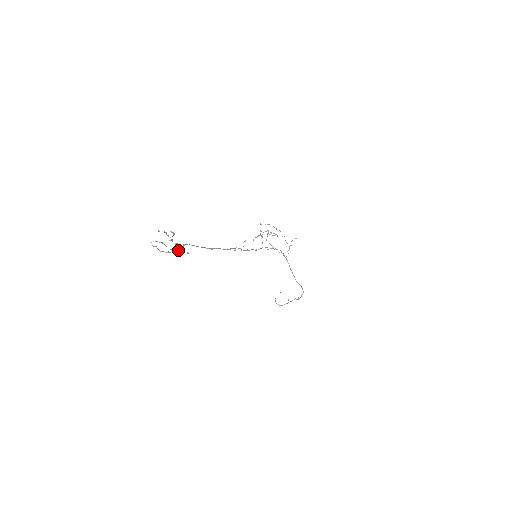
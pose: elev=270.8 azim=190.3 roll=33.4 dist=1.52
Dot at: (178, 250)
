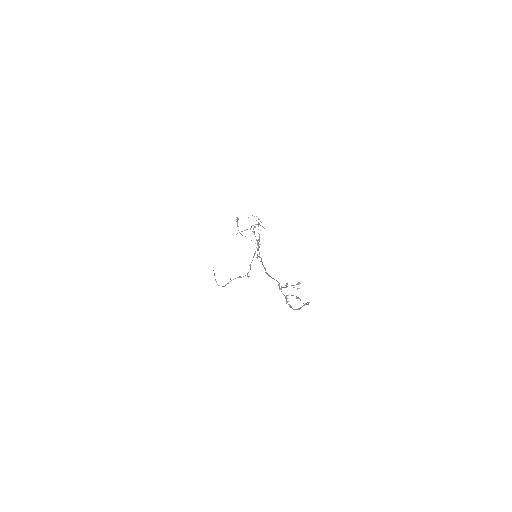
Dot at: occluded
